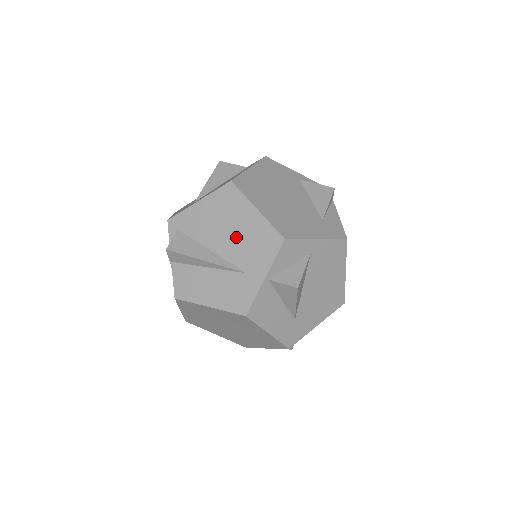
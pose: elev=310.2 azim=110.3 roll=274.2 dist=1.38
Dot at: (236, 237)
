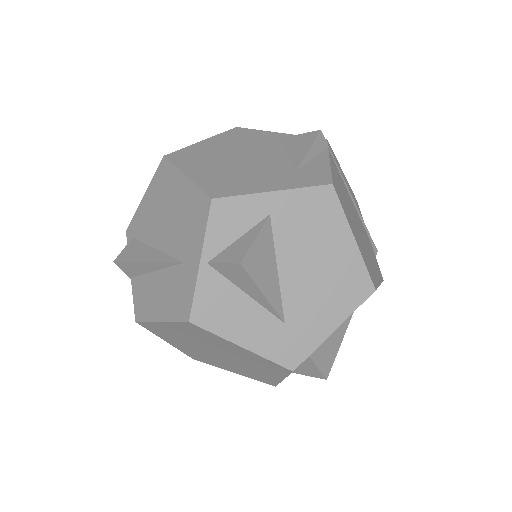
Dot at: (172, 221)
